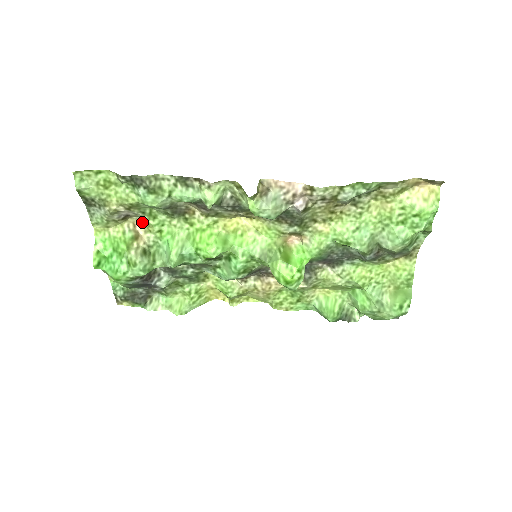
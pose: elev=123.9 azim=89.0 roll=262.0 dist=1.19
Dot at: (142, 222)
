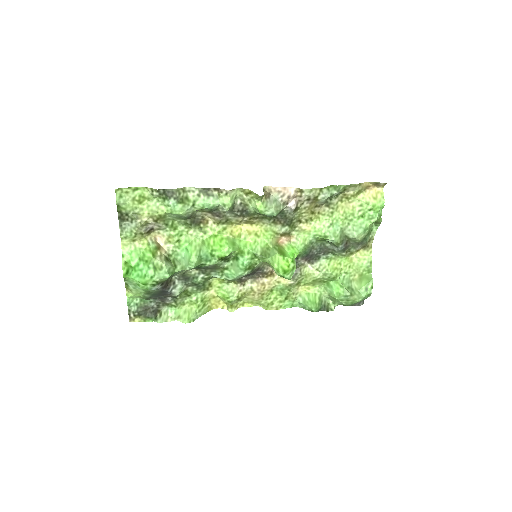
Dot at: (163, 235)
